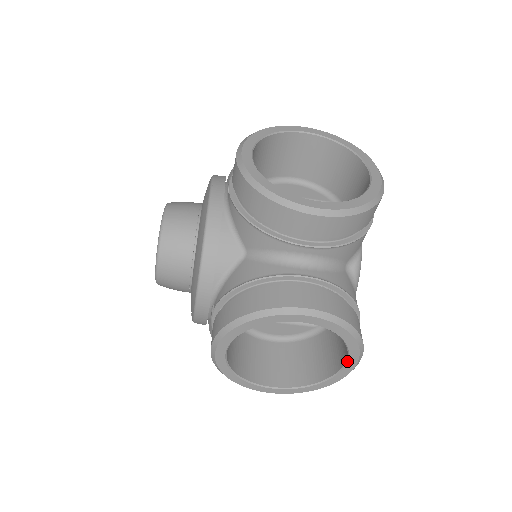
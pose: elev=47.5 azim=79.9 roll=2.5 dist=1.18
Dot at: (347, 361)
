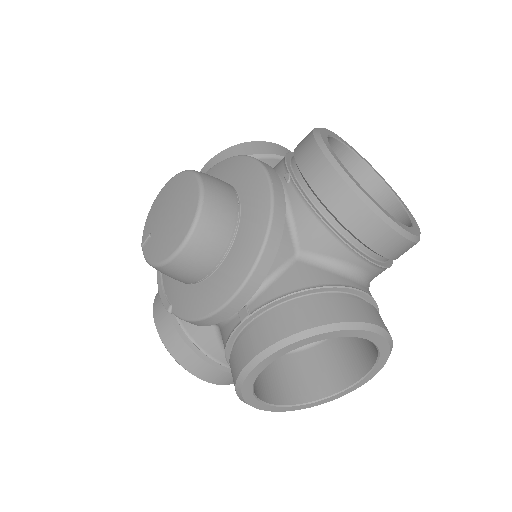
Dot at: (360, 381)
